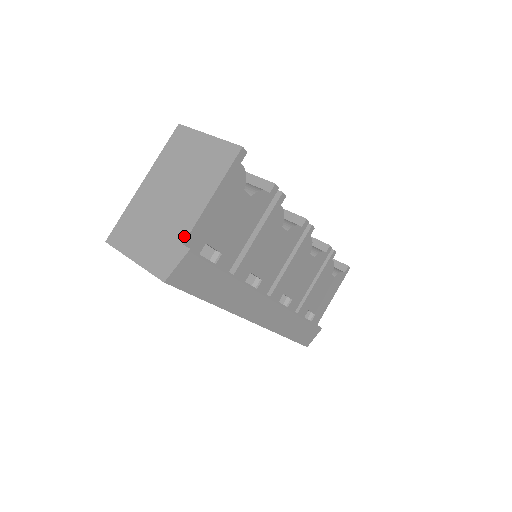
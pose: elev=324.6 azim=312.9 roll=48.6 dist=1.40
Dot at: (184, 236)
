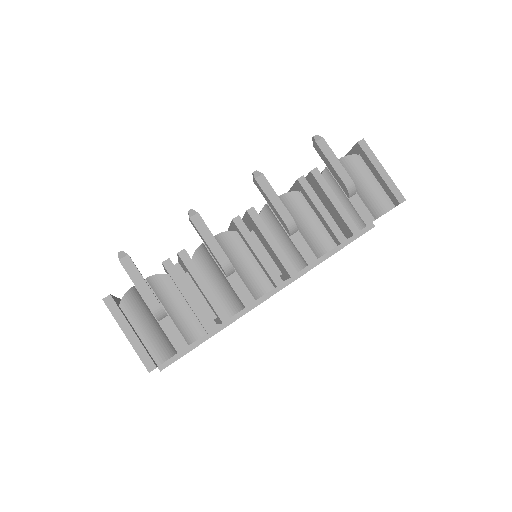
Dot at: occluded
